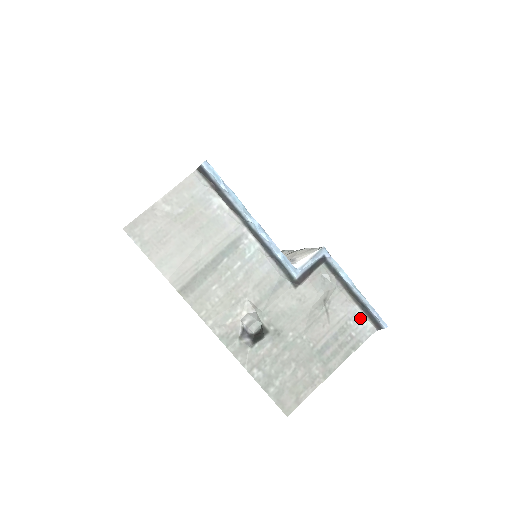
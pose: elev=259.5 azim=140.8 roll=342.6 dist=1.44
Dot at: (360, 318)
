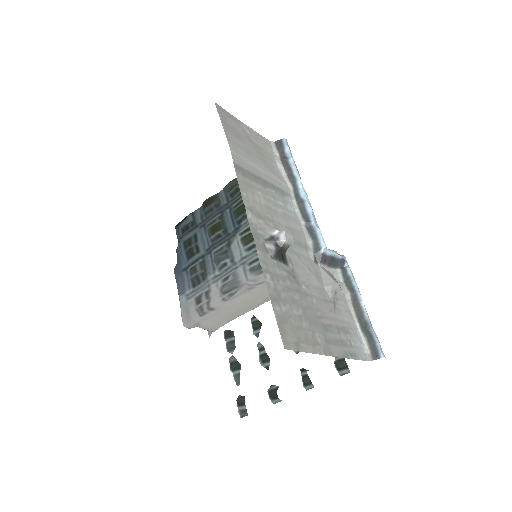
Dot at: (359, 337)
